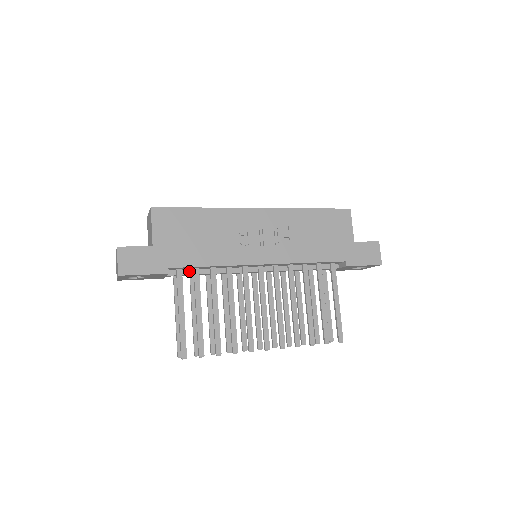
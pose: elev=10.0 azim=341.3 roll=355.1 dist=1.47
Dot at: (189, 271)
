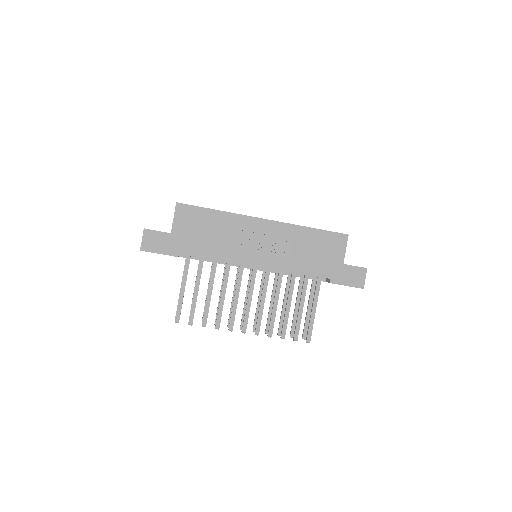
Dot at: (197, 257)
